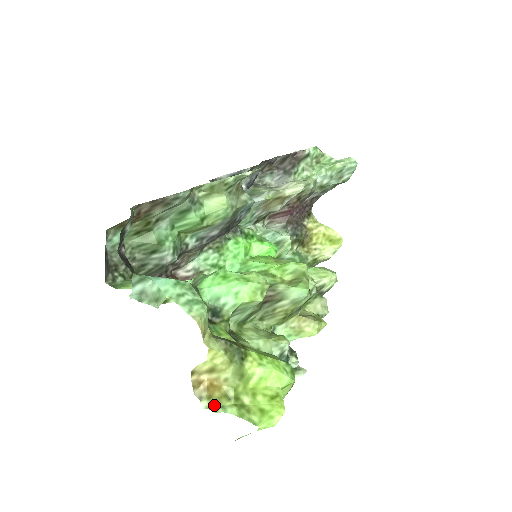
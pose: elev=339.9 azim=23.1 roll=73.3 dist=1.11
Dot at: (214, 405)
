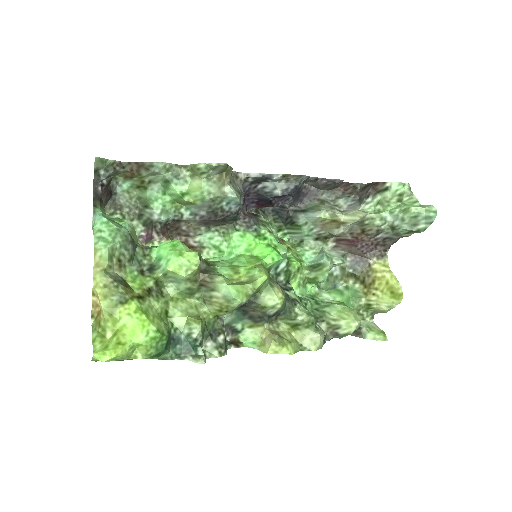
Dot at: (94, 326)
